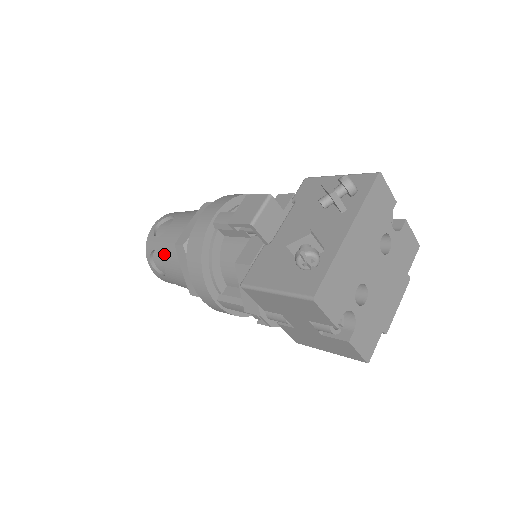
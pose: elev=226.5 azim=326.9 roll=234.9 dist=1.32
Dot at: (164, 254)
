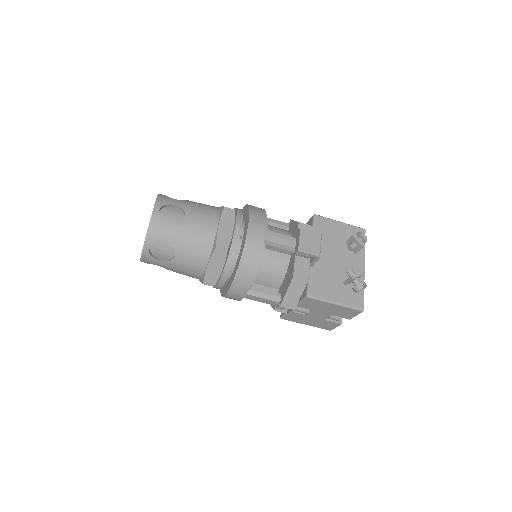
Dot at: (183, 247)
